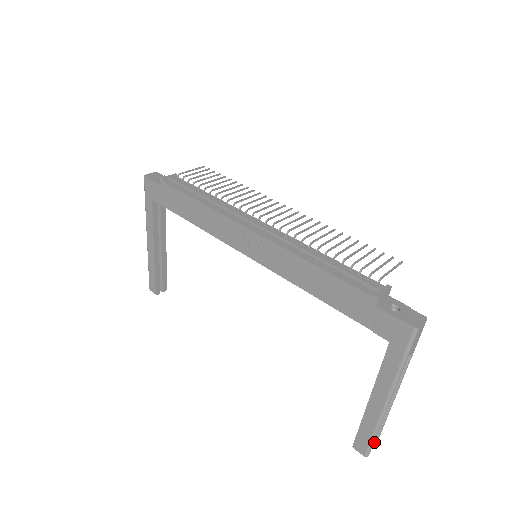
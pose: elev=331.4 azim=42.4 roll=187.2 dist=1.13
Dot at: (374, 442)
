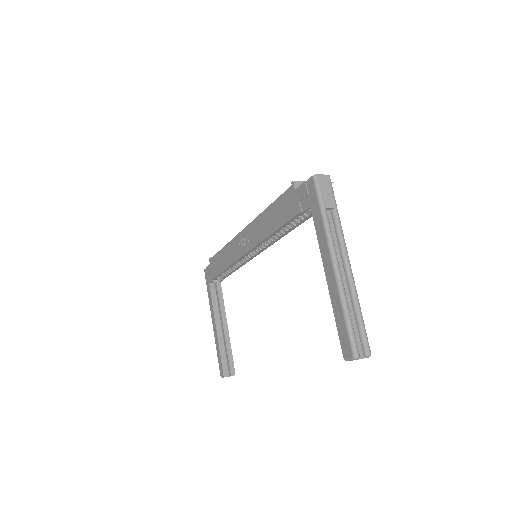
Dot at: (363, 343)
